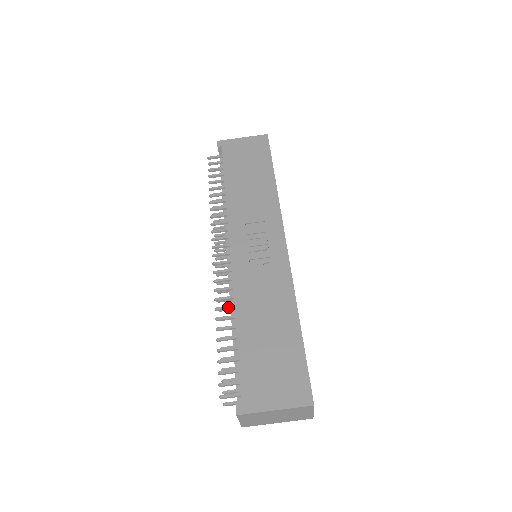
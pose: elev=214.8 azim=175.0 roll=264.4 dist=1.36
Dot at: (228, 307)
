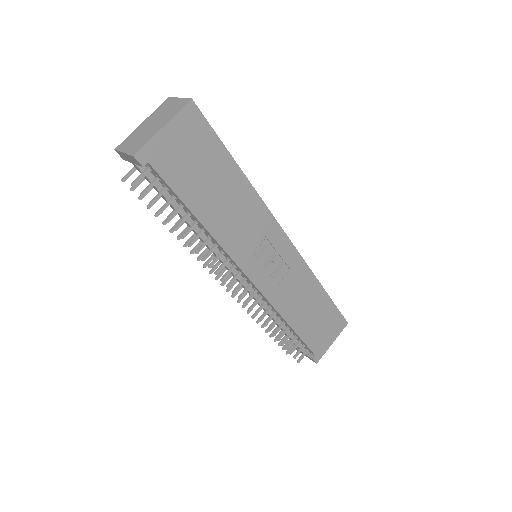
Dot at: occluded
